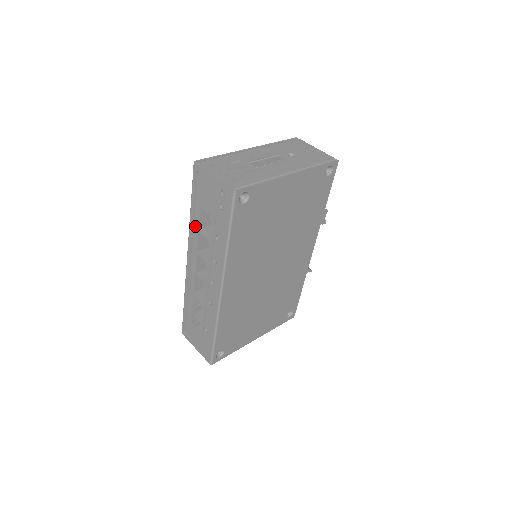
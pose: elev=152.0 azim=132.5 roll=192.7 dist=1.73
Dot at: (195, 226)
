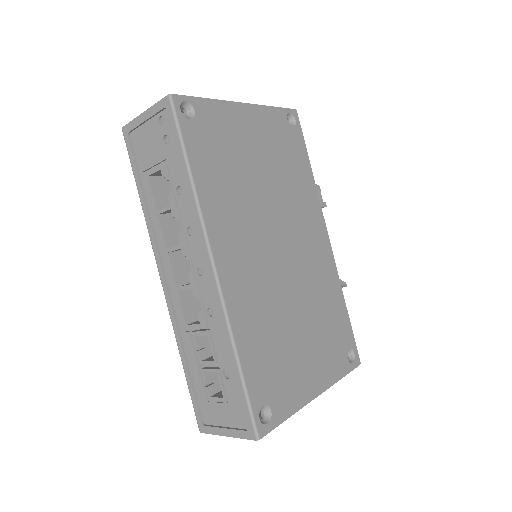
Dot at: (152, 214)
